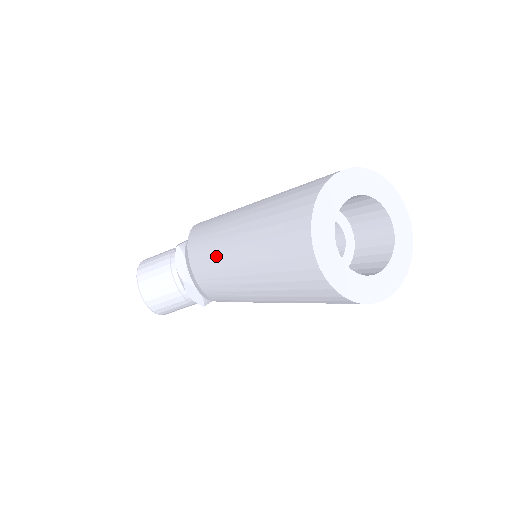
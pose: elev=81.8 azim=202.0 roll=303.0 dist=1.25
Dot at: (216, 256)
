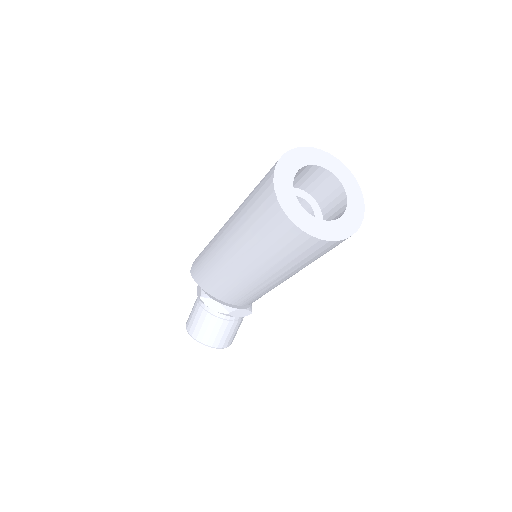
Dot at: (237, 282)
